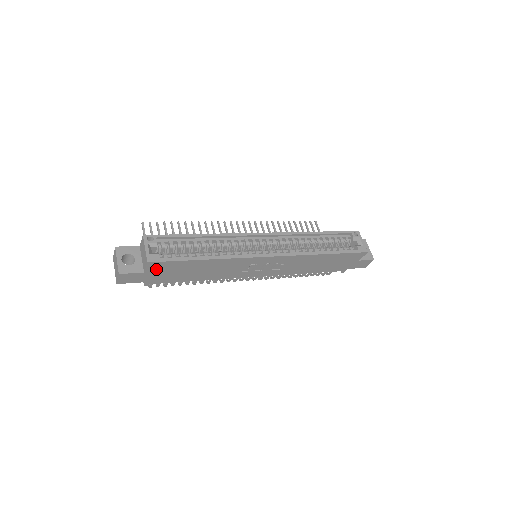
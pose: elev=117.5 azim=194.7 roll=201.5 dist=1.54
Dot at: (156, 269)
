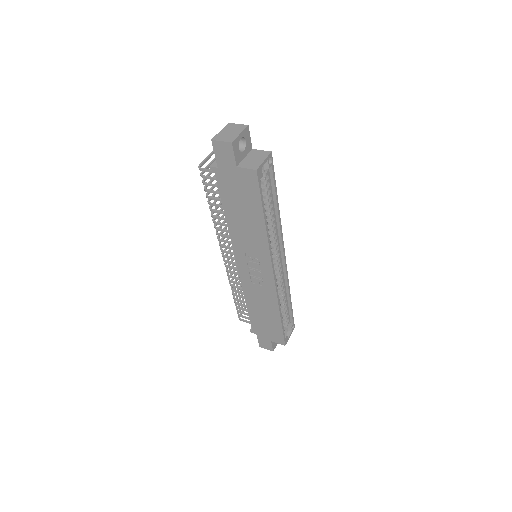
Dot at: (244, 178)
